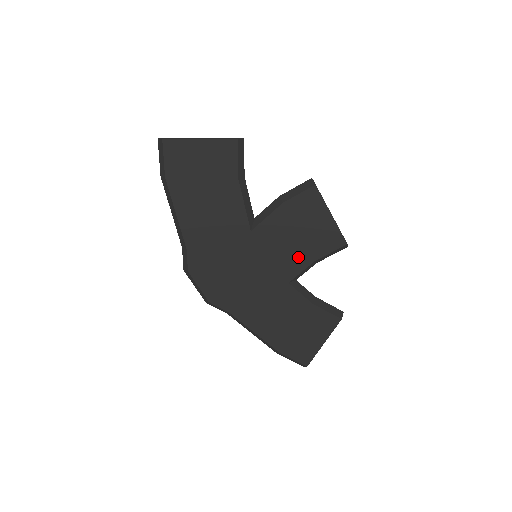
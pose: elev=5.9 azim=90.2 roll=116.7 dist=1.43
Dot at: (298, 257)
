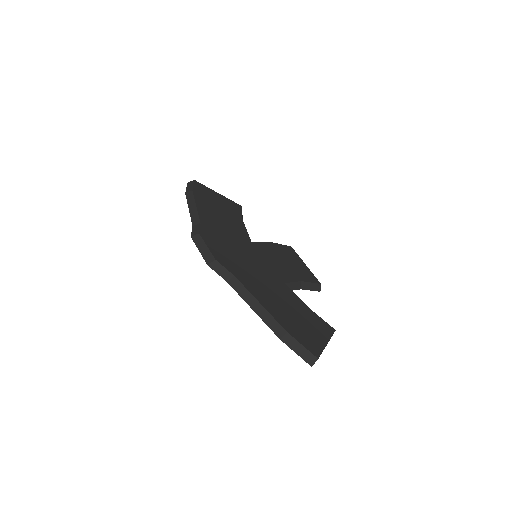
Dot at: (288, 273)
